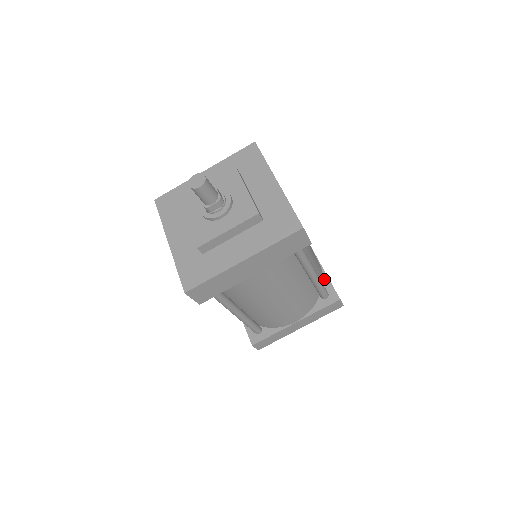
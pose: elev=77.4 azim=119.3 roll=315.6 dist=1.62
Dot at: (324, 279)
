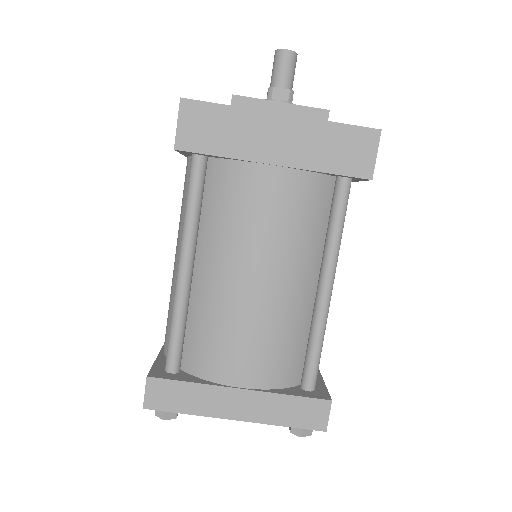
Dot at: occluded
